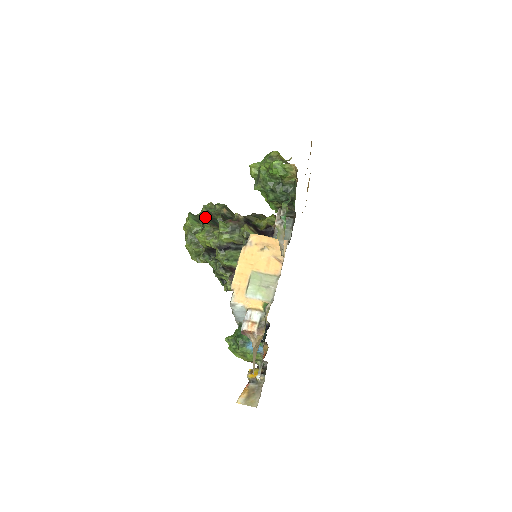
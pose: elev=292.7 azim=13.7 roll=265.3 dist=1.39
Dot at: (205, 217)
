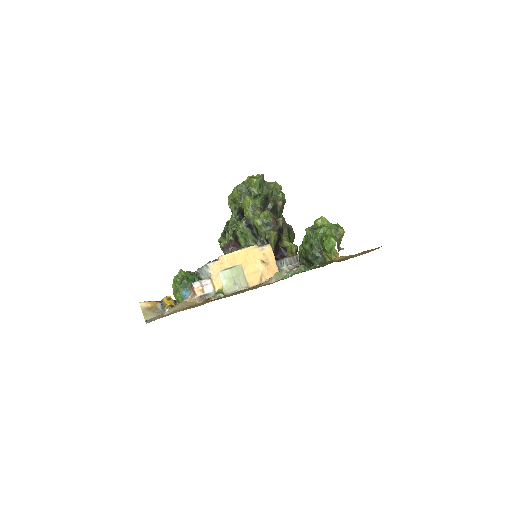
Dot at: (266, 193)
